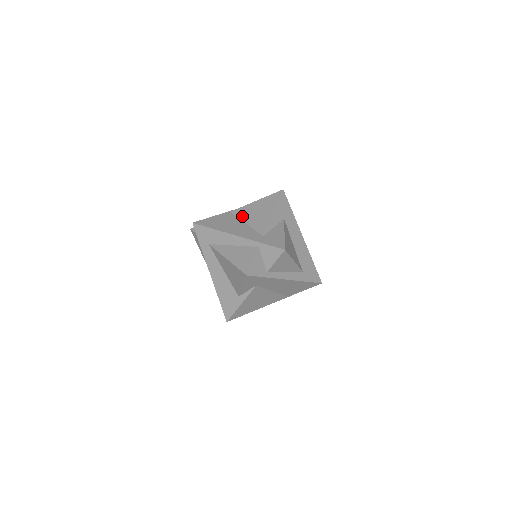
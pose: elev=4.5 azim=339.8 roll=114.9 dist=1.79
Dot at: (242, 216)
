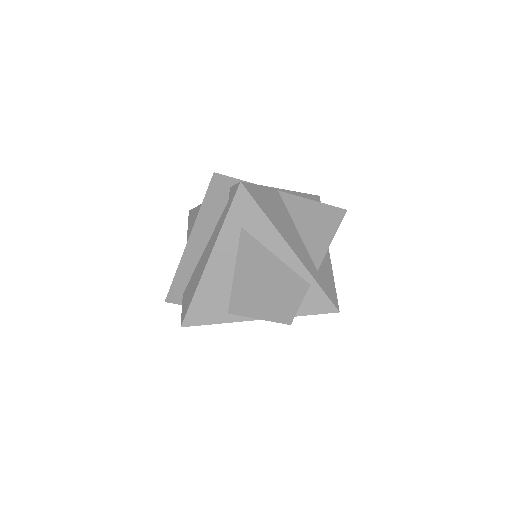
Dot at: (294, 213)
